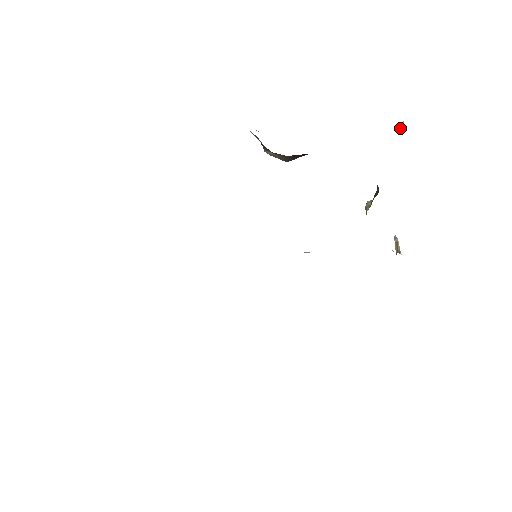
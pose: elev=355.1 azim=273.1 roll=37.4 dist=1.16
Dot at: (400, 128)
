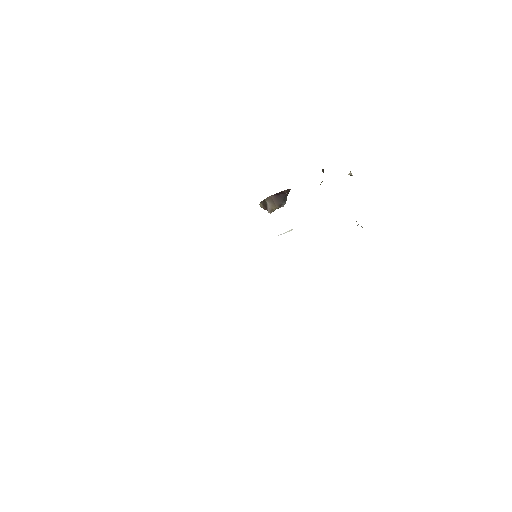
Dot at: (350, 175)
